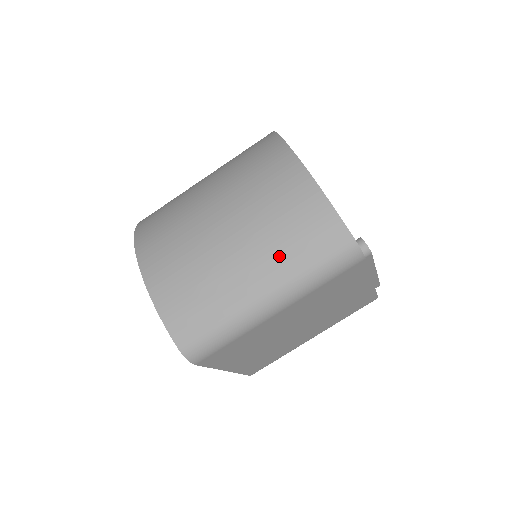
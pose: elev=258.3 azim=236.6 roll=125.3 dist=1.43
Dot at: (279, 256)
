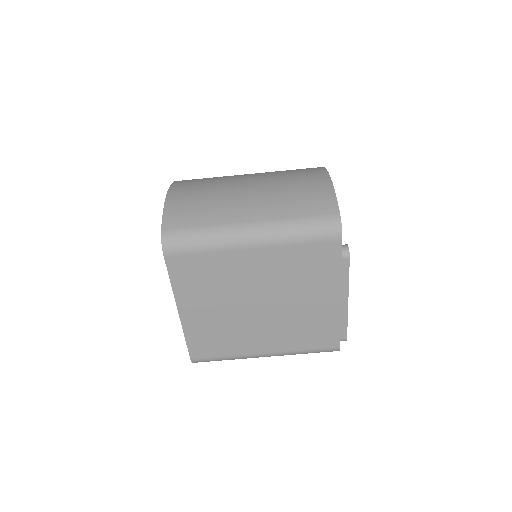
Dot at: (277, 204)
